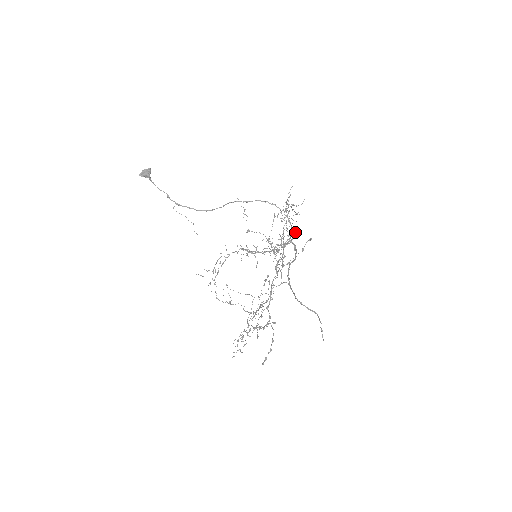
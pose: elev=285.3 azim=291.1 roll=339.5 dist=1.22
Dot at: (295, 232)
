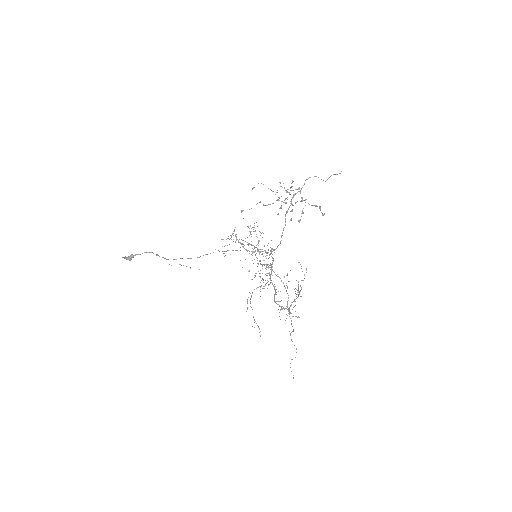
Dot at: occluded
